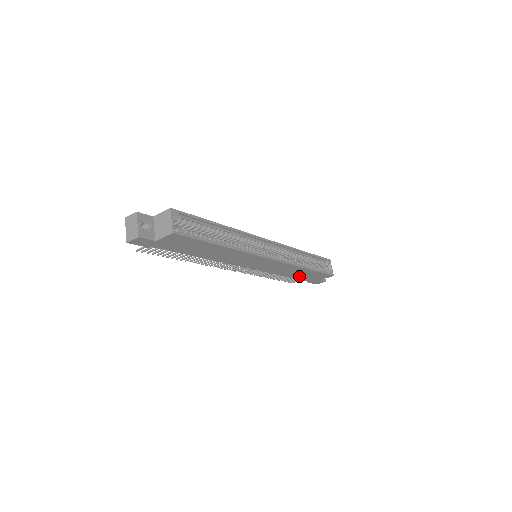
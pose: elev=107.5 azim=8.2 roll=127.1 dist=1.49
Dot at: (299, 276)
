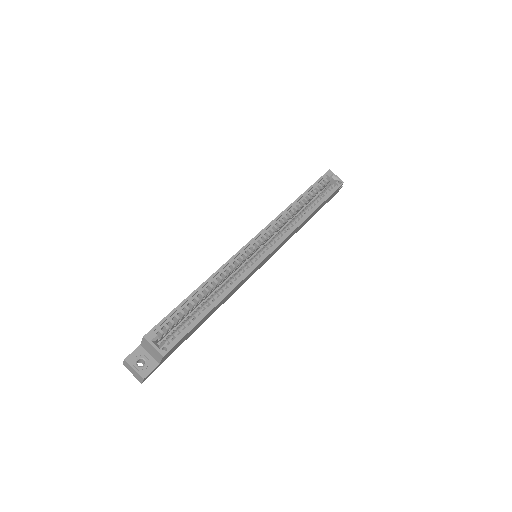
Dot at: (312, 216)
